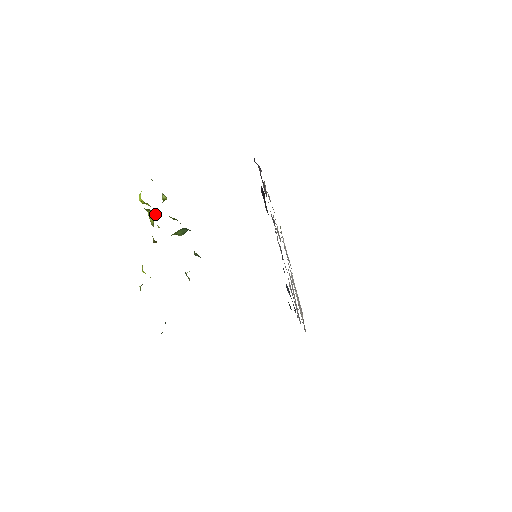
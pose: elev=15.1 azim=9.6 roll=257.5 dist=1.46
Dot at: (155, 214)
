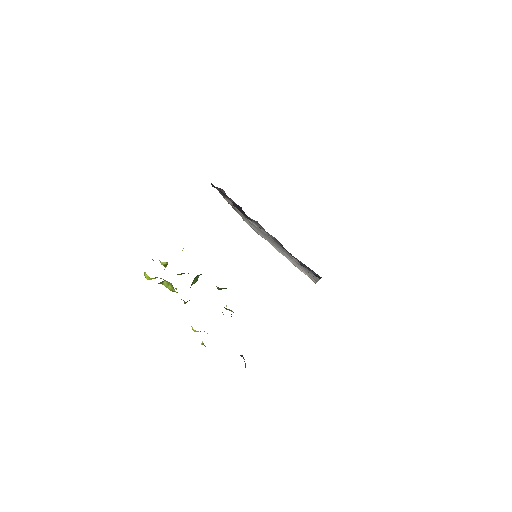
Dot at: occluded
